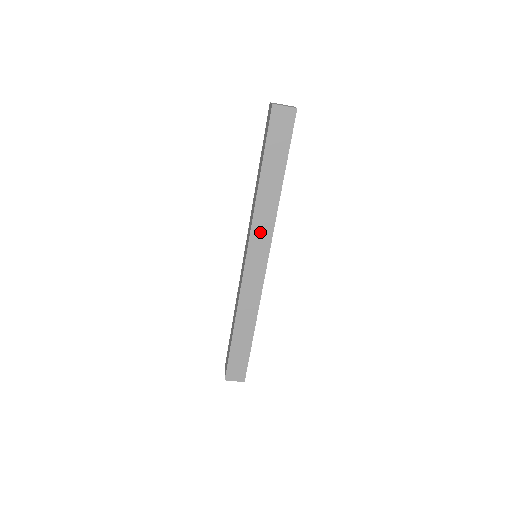
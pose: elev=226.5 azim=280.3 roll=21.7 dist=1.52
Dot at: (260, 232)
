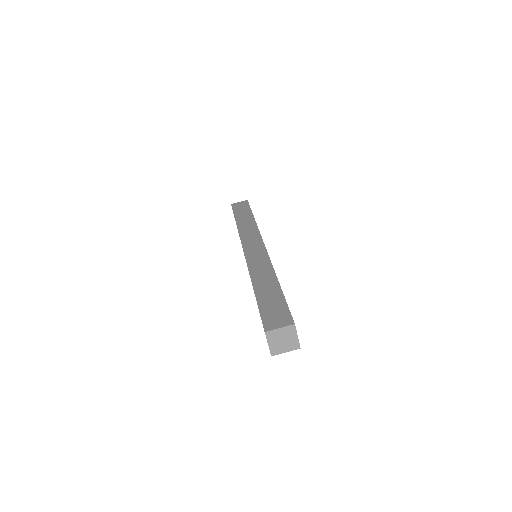
Dot at: (248, 236)
